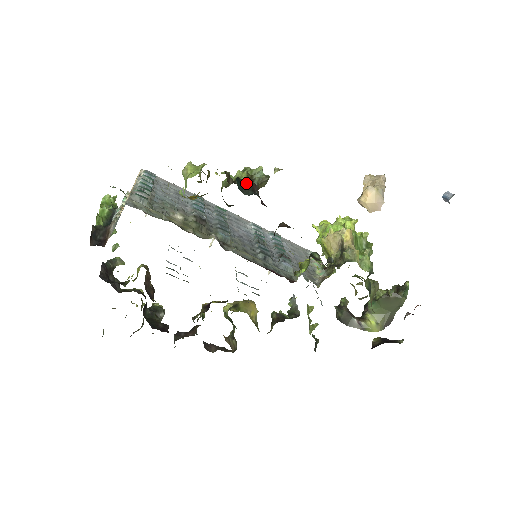
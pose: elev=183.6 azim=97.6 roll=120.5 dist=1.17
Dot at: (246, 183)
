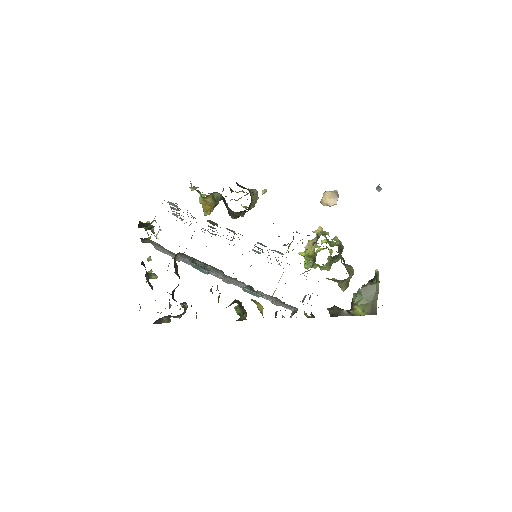
Dot at: (242, 186)
